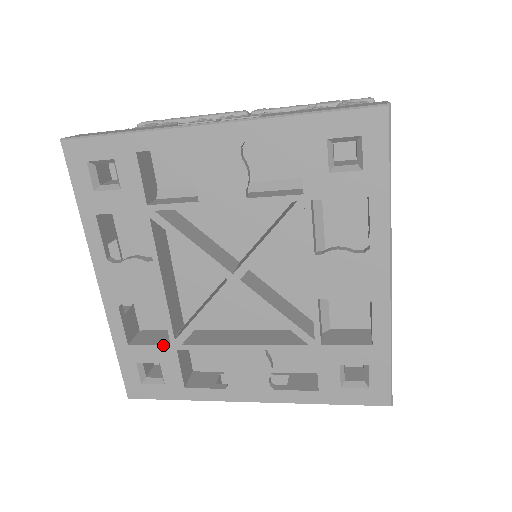
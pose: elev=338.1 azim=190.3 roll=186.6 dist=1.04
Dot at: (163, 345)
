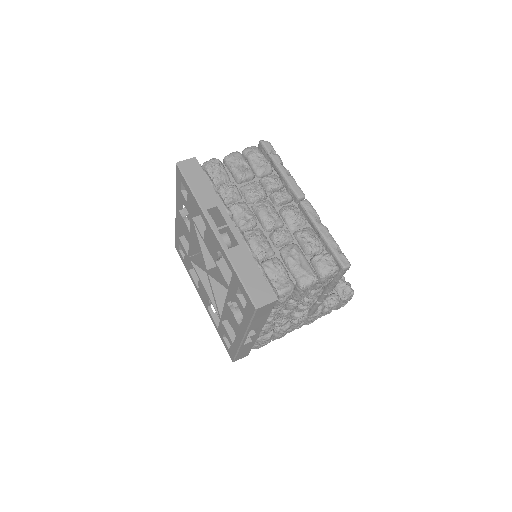
Dot at: (186, 253)
